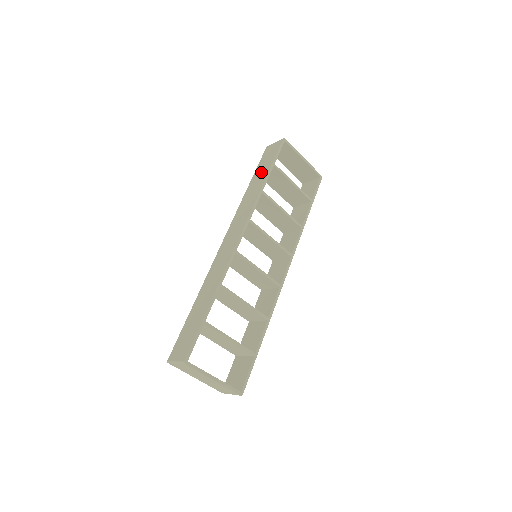
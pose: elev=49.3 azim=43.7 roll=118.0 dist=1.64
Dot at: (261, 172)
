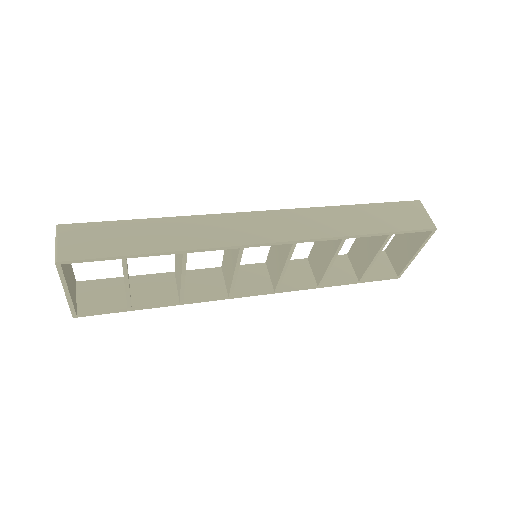
Dot at: (376, 218)
